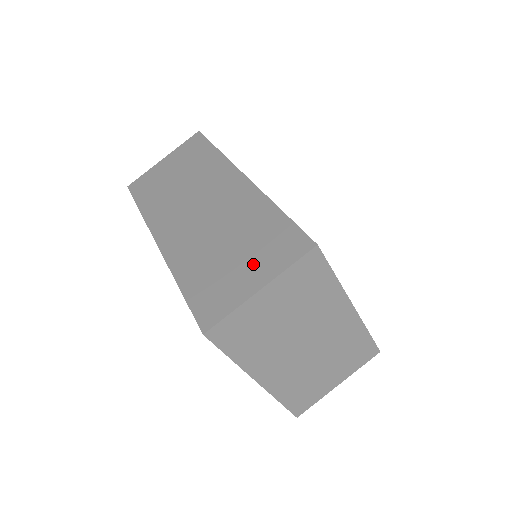
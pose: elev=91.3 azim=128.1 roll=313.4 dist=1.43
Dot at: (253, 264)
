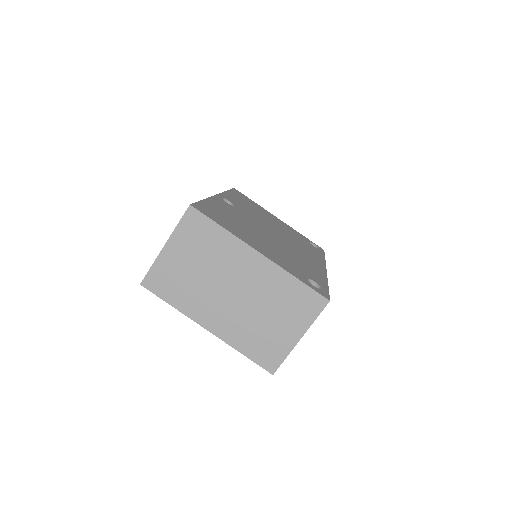
Dot at: occluded
